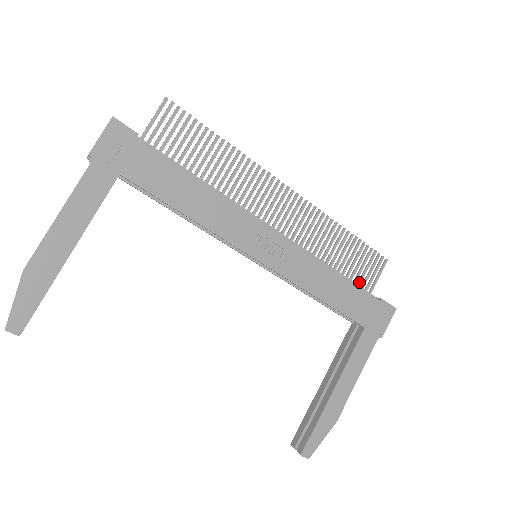
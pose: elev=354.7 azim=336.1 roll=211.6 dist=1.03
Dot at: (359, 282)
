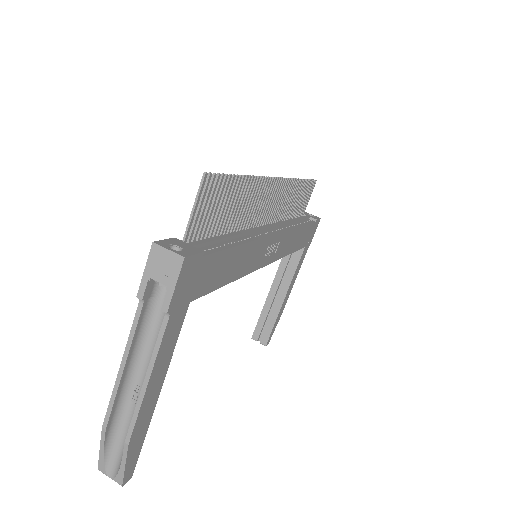
Dot at: (300, 212)
